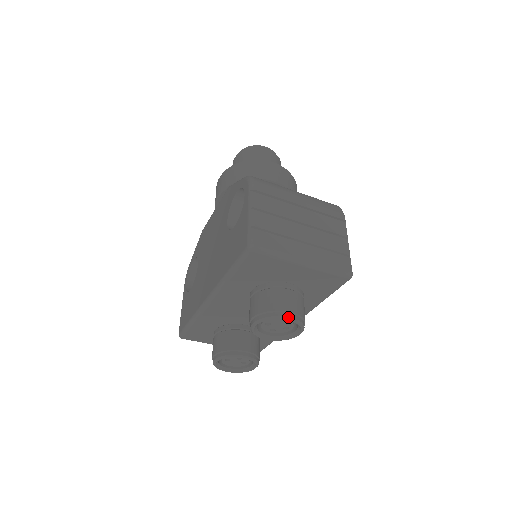
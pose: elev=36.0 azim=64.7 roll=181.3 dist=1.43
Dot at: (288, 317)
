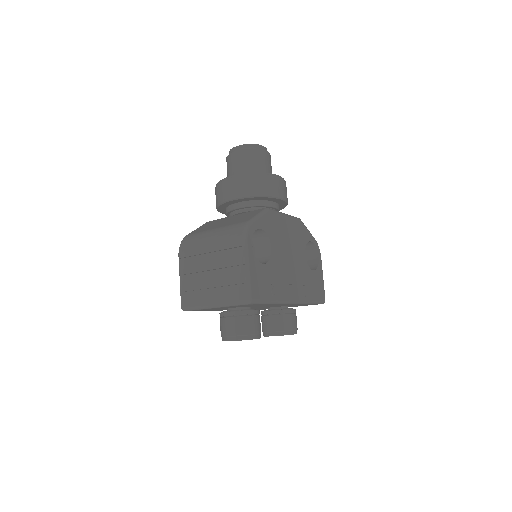
Dot at: (228, 340)
